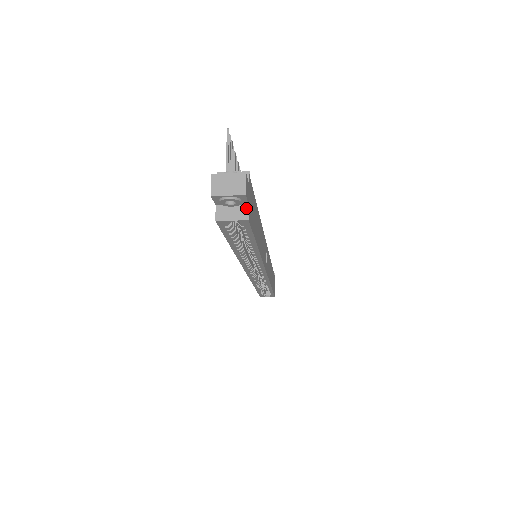
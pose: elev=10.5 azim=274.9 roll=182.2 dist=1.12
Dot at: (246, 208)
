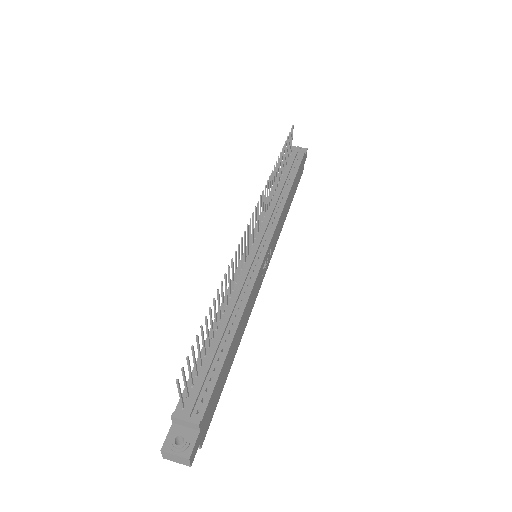
Dot at: (198, 444)
